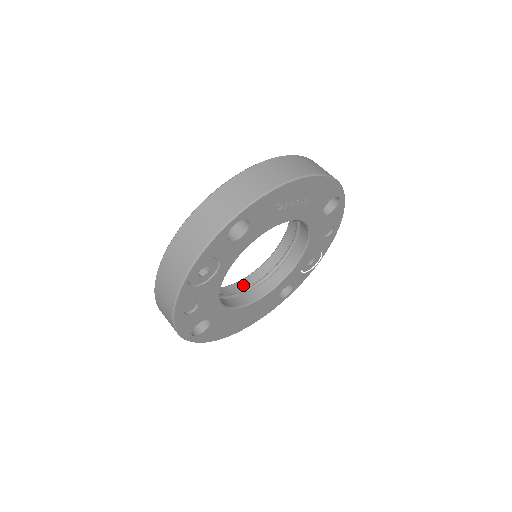
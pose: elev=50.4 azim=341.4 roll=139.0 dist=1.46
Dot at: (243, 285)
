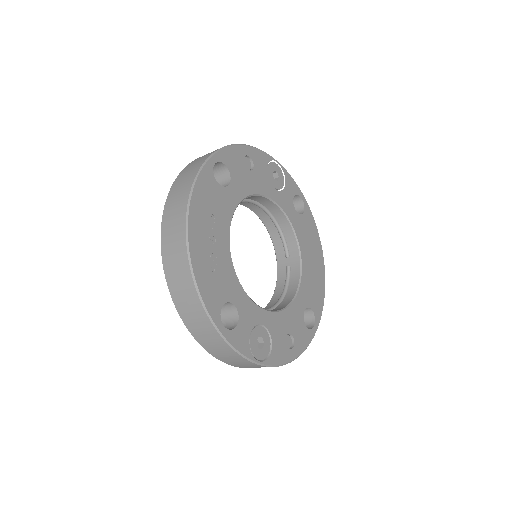
Dot at: (280, 253)
